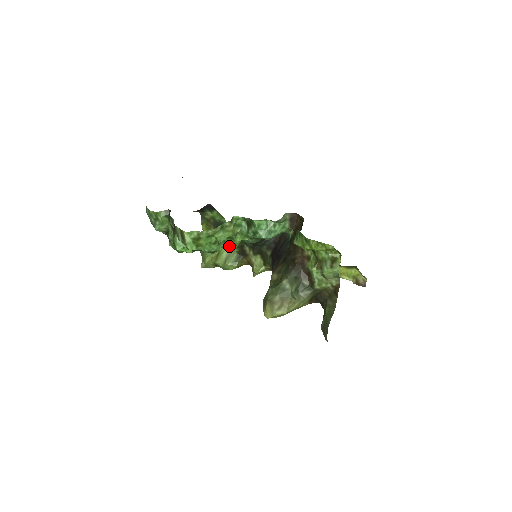
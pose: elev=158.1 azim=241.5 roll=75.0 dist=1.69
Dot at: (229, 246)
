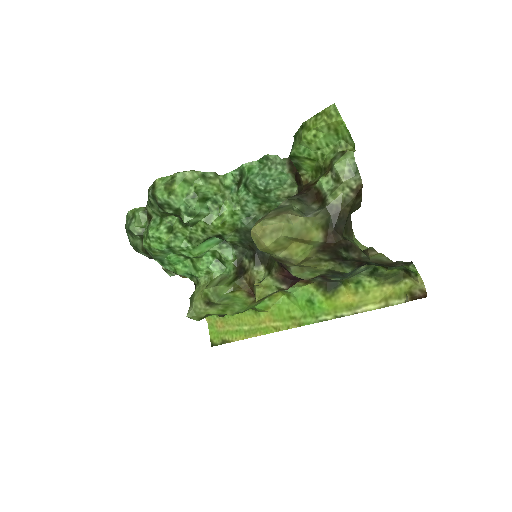
Dot at: (216, 221)
